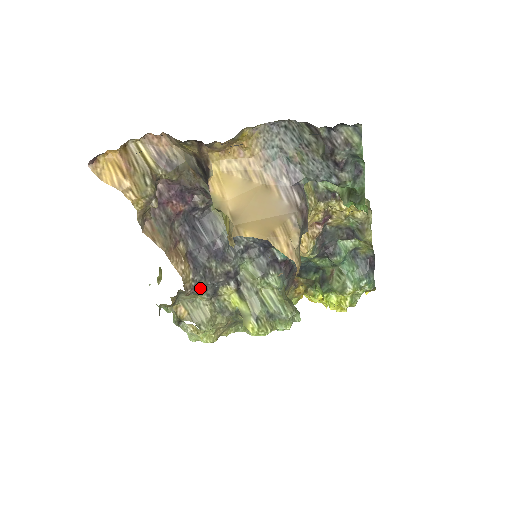
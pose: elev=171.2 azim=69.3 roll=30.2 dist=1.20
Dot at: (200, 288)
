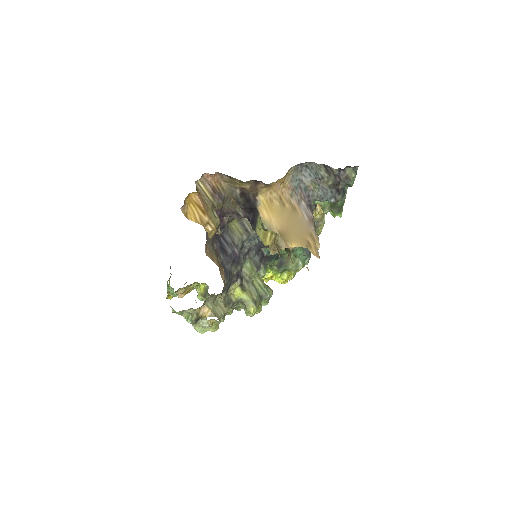
Dot at: (225, 289)
